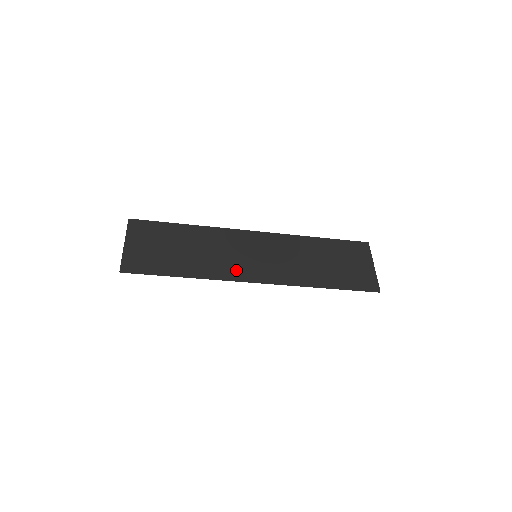
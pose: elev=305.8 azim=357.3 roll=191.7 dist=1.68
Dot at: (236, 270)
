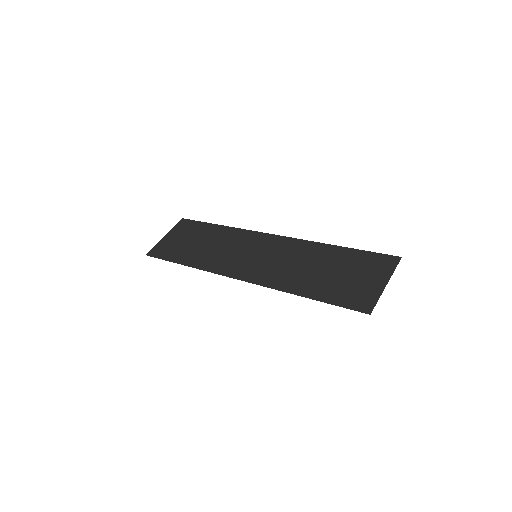
Dot at: (228, 265)
